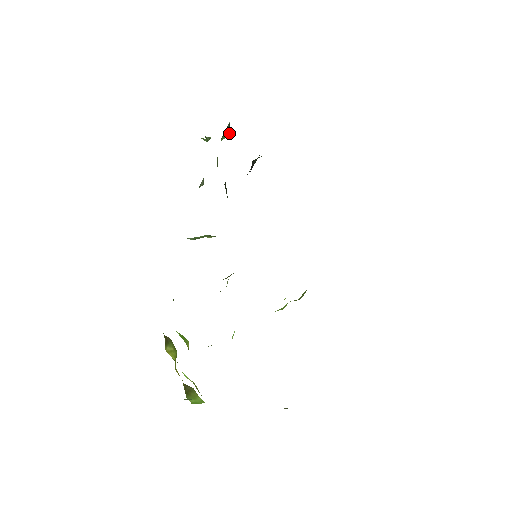
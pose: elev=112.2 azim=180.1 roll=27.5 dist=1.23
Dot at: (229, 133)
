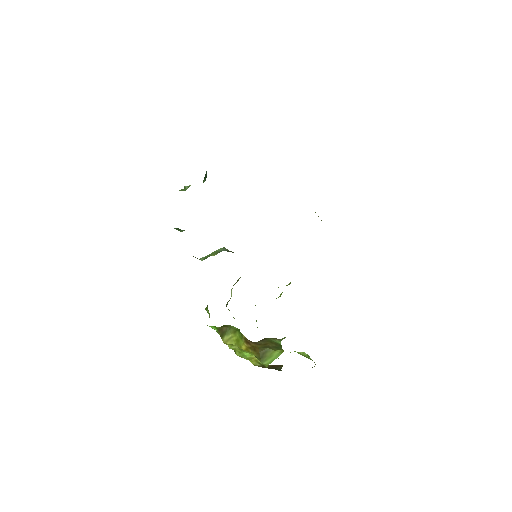
Dot at: (205, 178)
